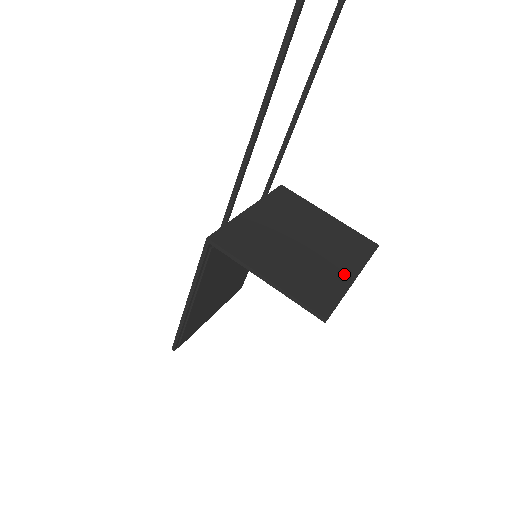
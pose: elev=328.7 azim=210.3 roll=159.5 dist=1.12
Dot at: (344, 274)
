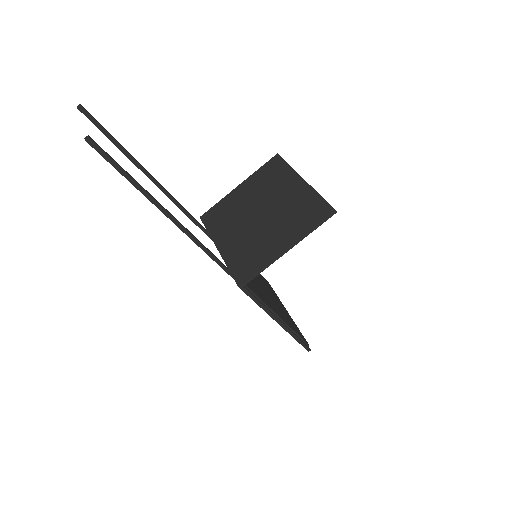
Dot at: (298, 187)
